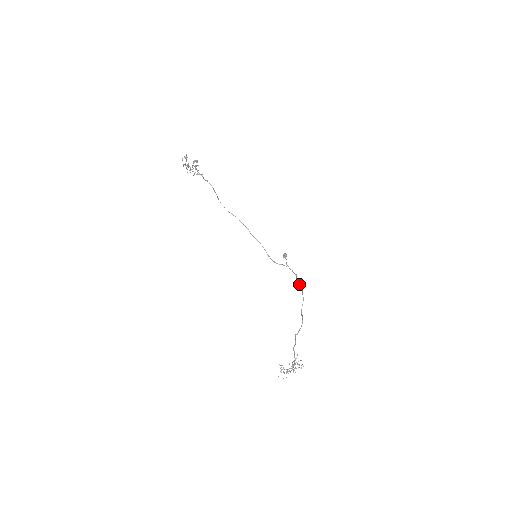
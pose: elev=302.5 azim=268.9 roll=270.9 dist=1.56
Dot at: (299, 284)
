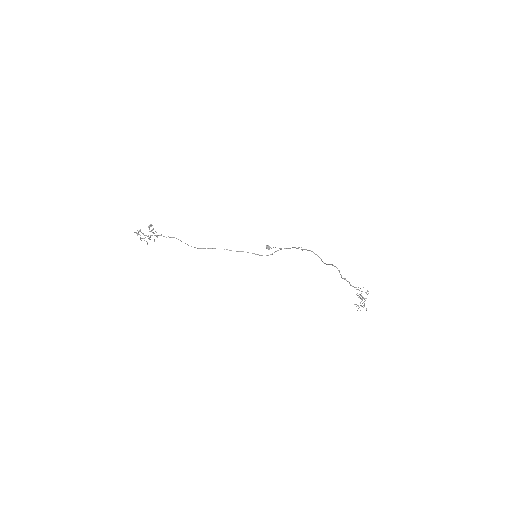
Dot at: (303, 249)
